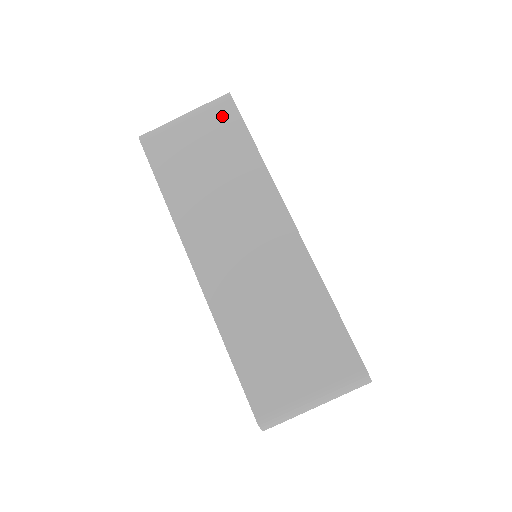
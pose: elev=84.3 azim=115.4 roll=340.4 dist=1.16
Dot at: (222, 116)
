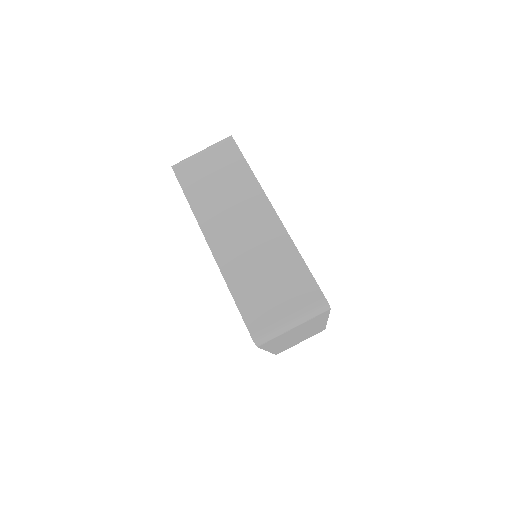
Dot at: (226, 149)
